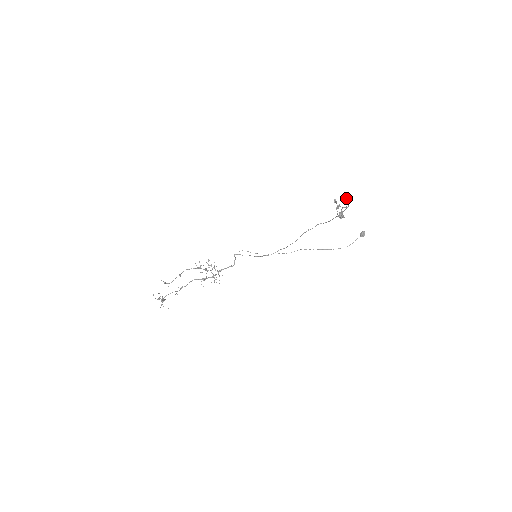
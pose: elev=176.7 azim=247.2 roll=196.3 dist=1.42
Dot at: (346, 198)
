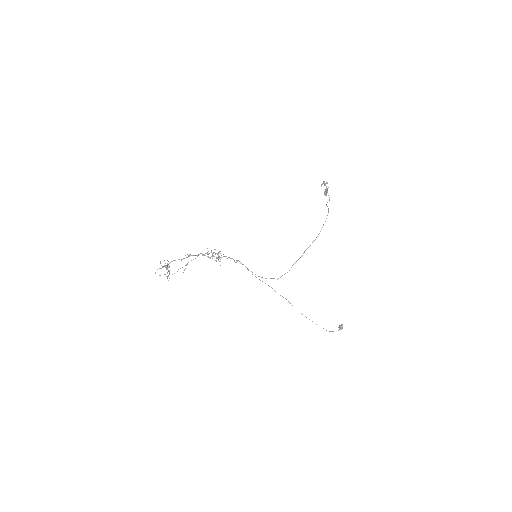
Dot at: occluded
